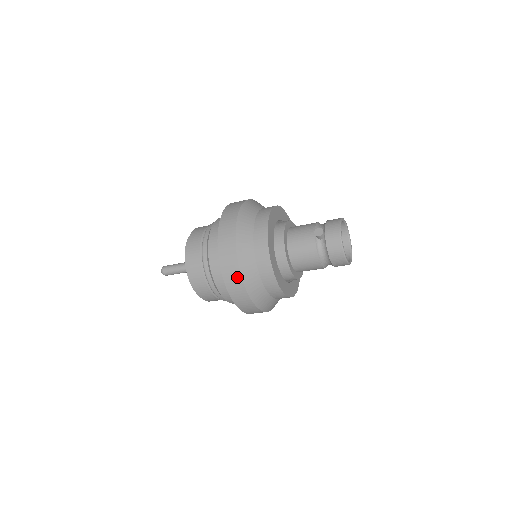
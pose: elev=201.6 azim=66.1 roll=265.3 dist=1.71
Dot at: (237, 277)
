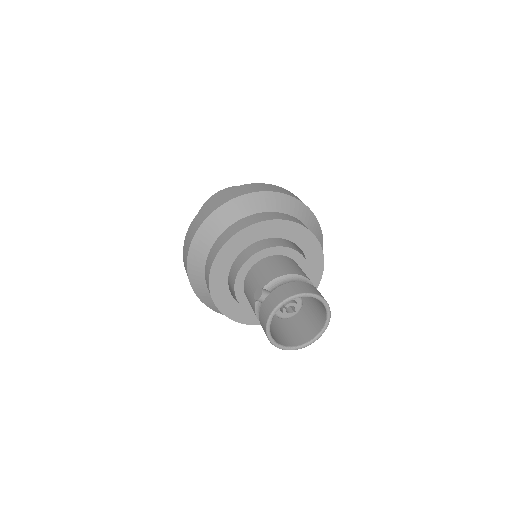
Dot at: (188, 278)
